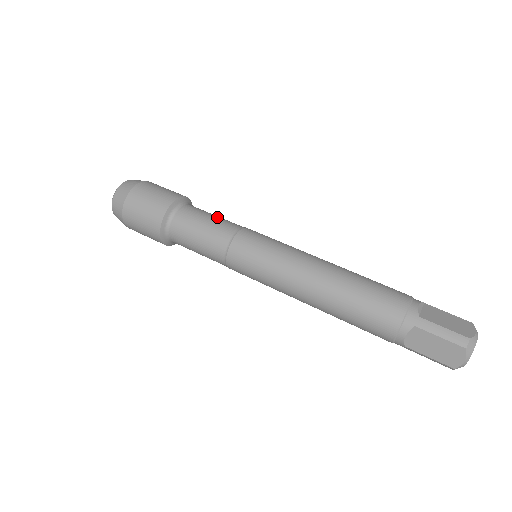
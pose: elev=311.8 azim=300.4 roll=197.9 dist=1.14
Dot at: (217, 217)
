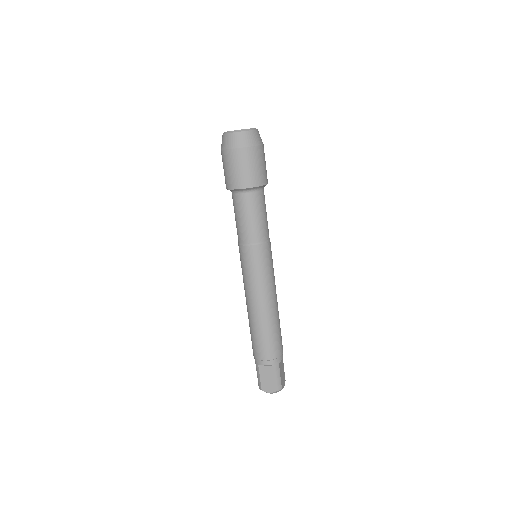
Dot at: (250, 222)
